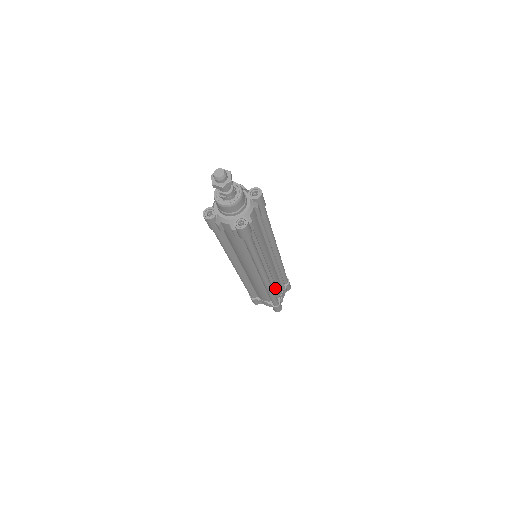
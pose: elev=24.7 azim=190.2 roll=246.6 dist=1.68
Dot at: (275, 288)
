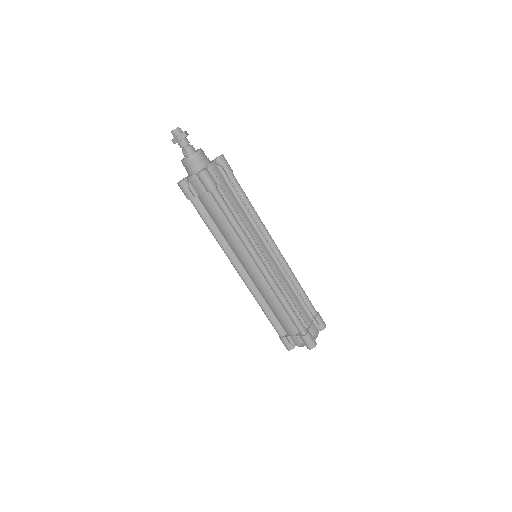
Dot at: (293, 306)
